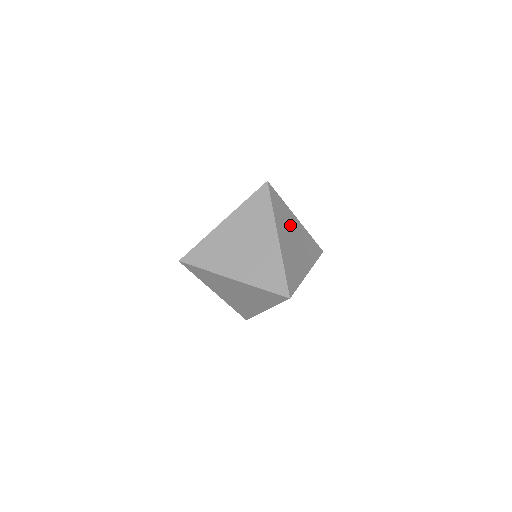
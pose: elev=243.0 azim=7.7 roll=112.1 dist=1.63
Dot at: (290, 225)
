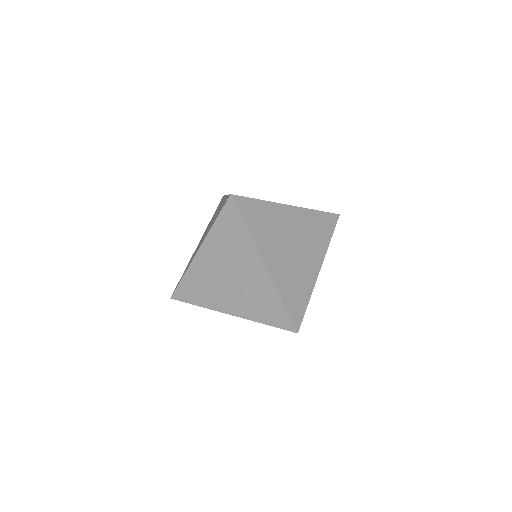
Dot at: occluded
